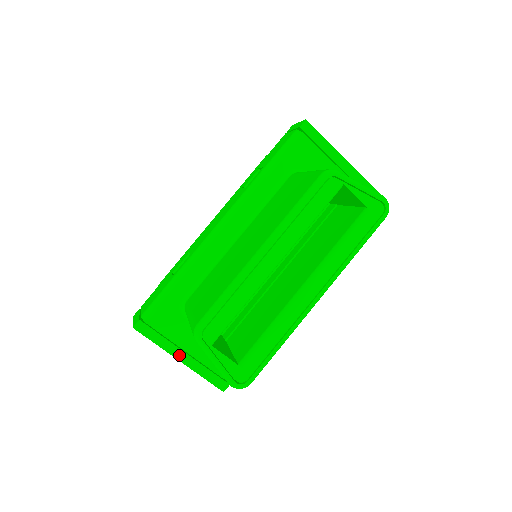
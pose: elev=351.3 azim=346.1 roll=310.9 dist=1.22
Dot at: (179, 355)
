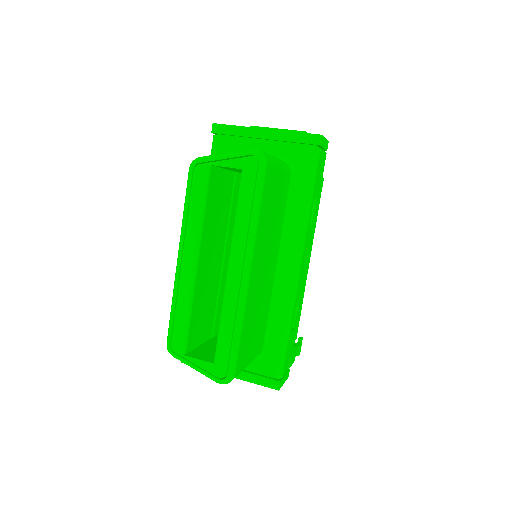
Dot at: occluded
